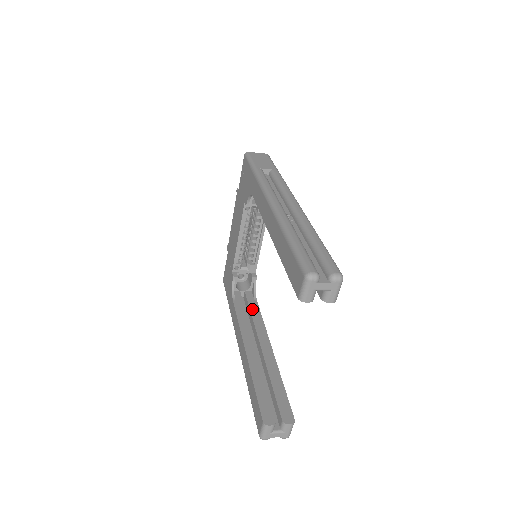
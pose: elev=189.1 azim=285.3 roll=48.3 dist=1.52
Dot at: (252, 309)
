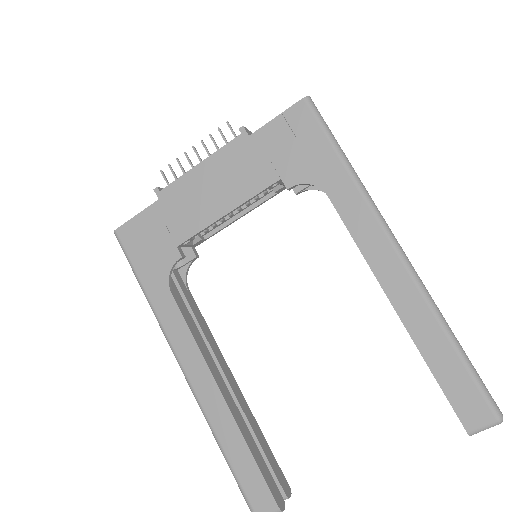
Dot at: (193, 308)
